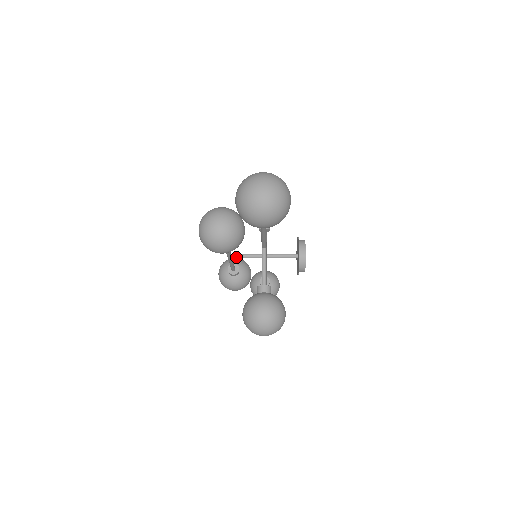
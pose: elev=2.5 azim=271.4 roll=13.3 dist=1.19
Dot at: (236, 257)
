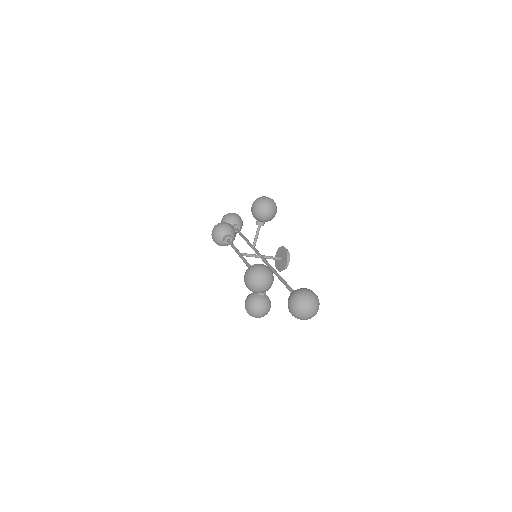
Dot at: occluded
